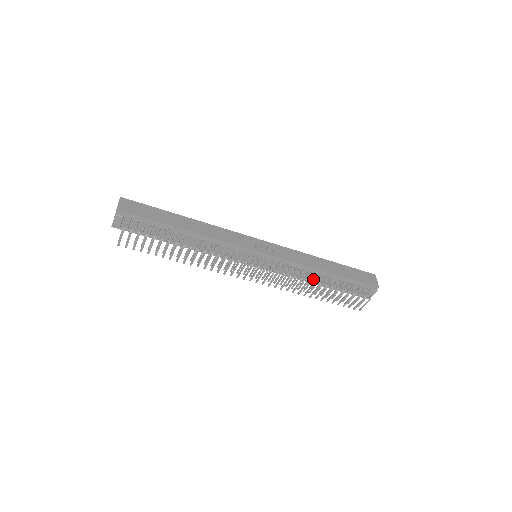
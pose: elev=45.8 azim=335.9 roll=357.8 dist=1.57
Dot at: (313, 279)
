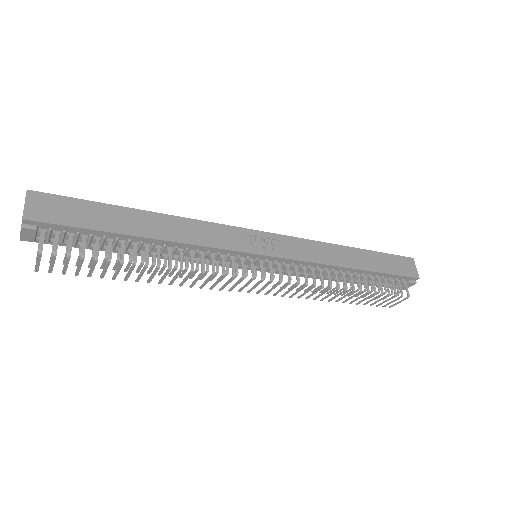
Dot at: (337, 283)
